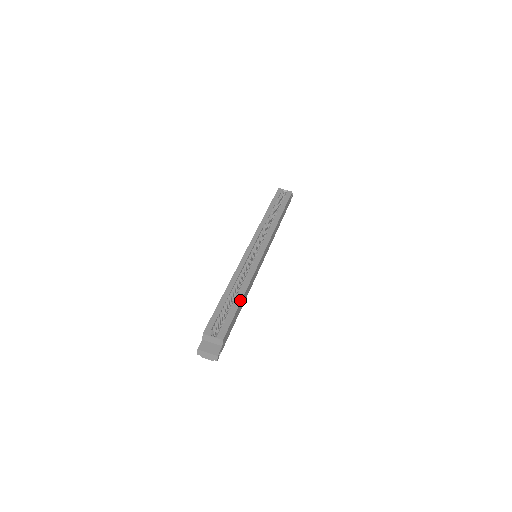
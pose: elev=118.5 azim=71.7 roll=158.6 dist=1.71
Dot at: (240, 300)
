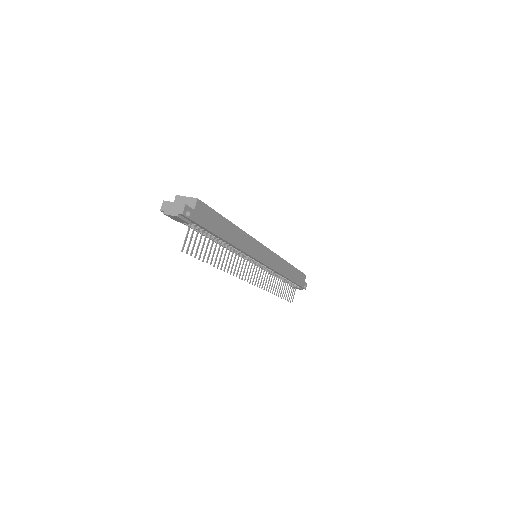
Dot at: (229, 221)
